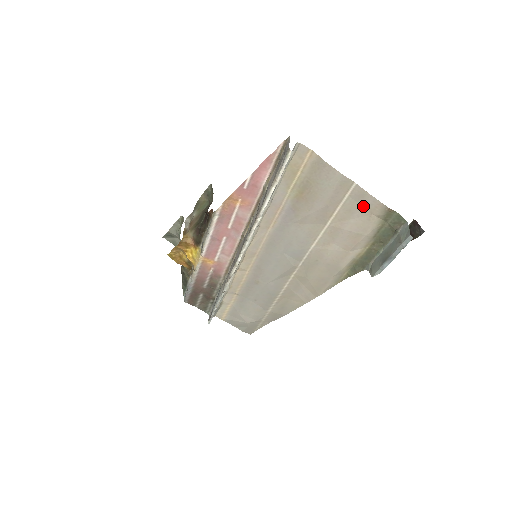
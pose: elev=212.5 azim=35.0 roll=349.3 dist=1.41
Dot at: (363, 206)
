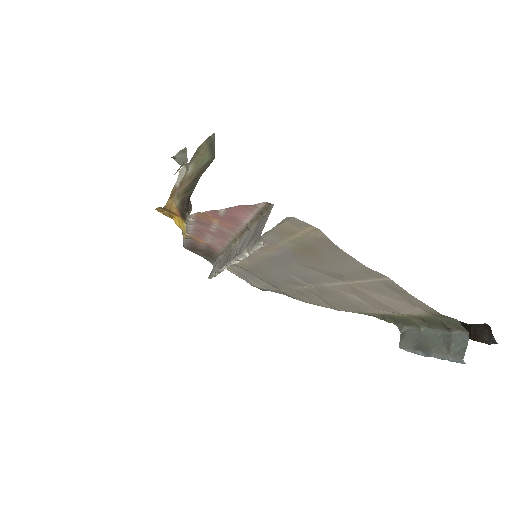
Dot at: (401, 295)
